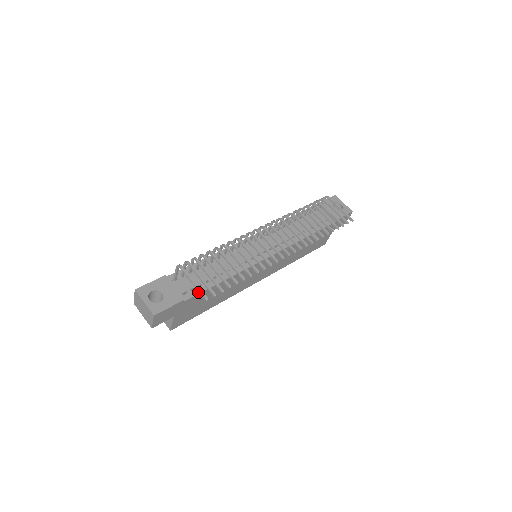
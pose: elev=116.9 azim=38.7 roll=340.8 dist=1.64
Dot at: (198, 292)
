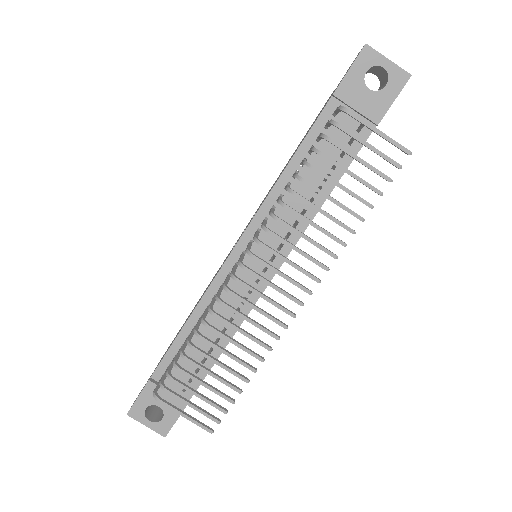
Dot at: occluded
